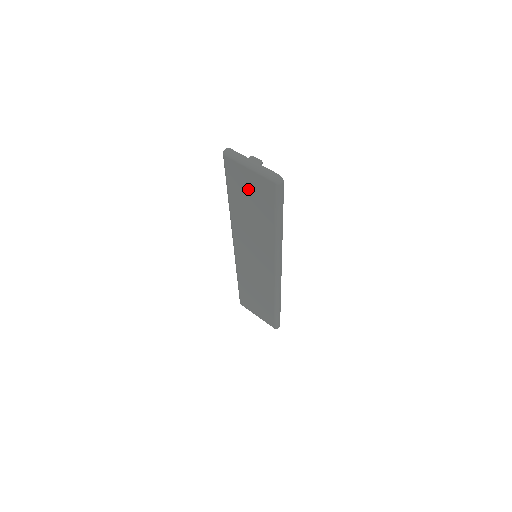
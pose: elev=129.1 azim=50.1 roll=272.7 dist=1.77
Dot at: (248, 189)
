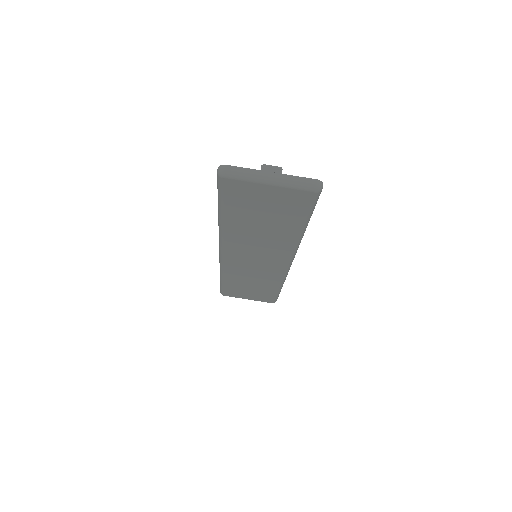
Dot at: (262, 204)
